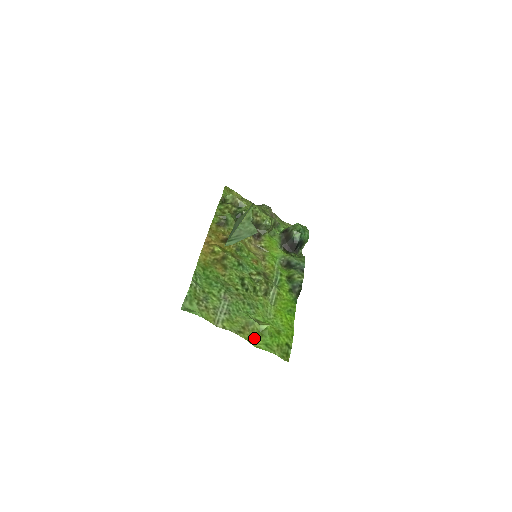
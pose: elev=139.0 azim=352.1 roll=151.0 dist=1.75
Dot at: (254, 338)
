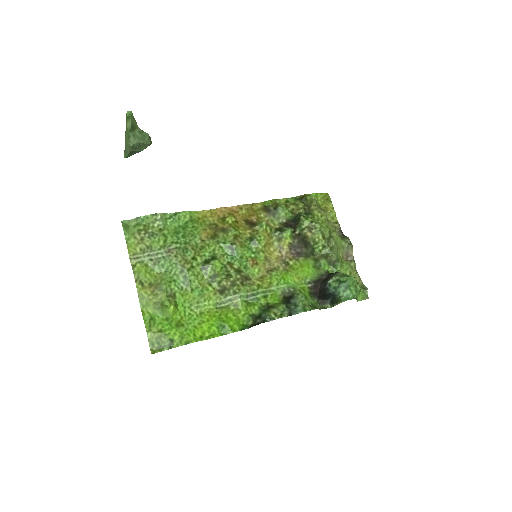
Dot at: (149, 302)
